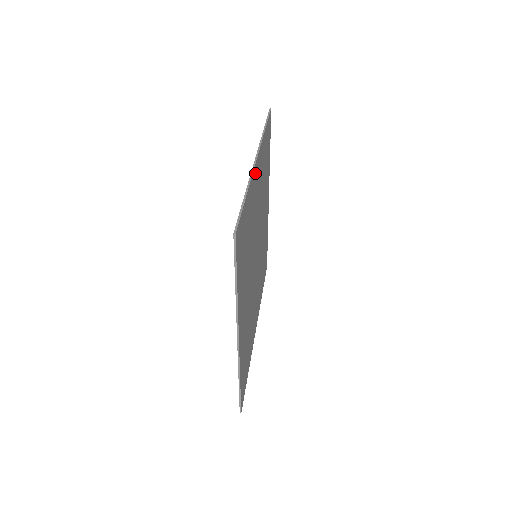
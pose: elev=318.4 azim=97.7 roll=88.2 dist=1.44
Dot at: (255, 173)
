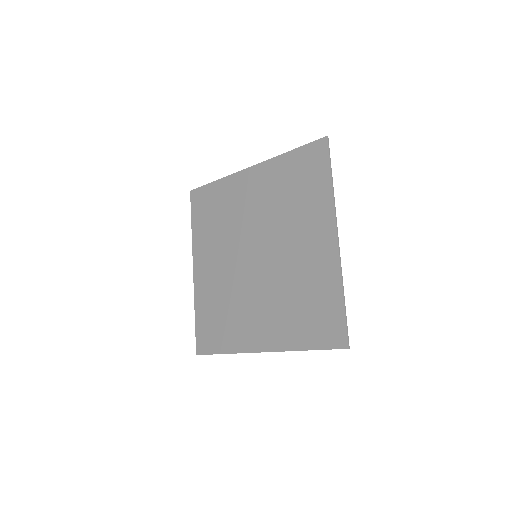
Dot at: (258, 171)
